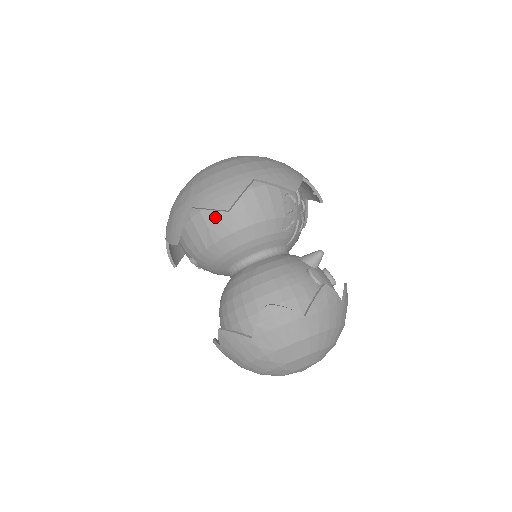
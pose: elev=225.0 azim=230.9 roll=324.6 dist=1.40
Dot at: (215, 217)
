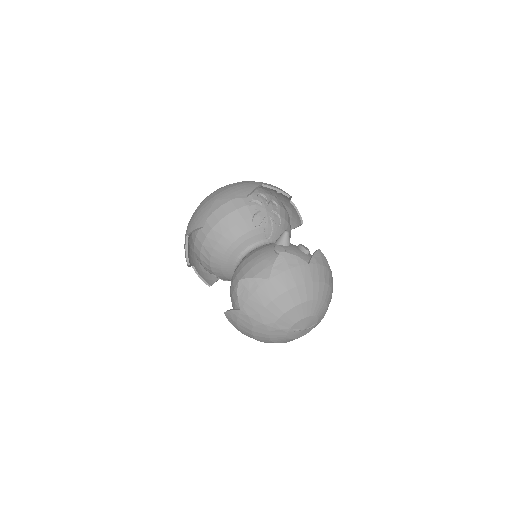
Dot at: (204, 236)
